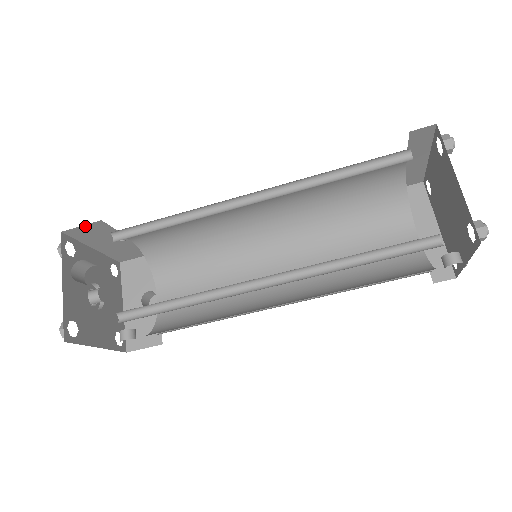
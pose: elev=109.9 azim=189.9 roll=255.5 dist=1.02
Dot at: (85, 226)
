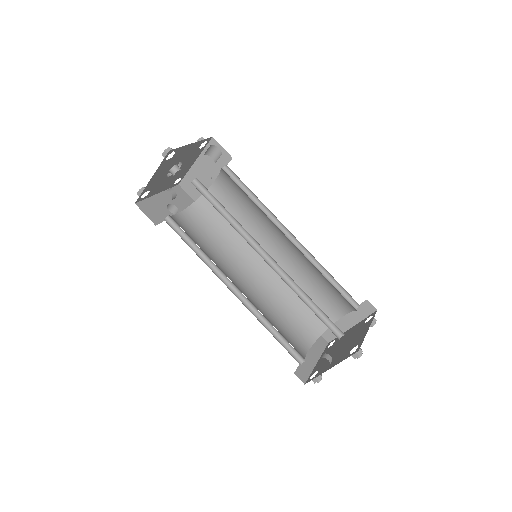
Dot at: (223, 150)
